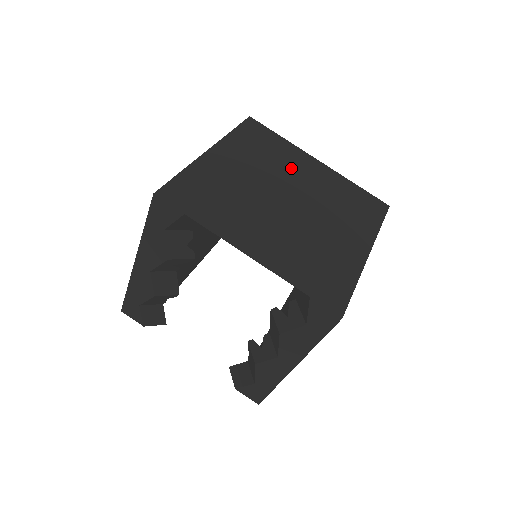
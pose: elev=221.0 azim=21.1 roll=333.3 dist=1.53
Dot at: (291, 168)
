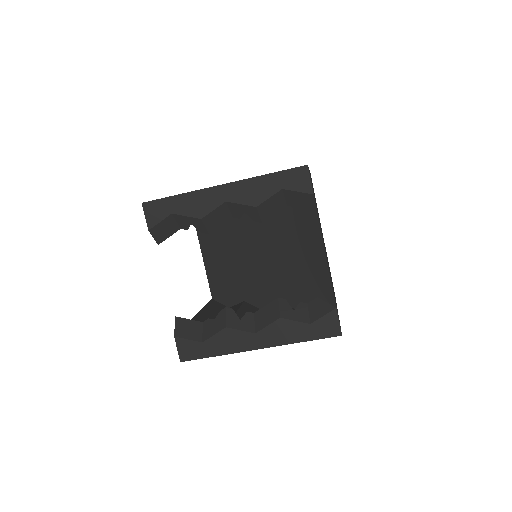
Dot at: occluded
